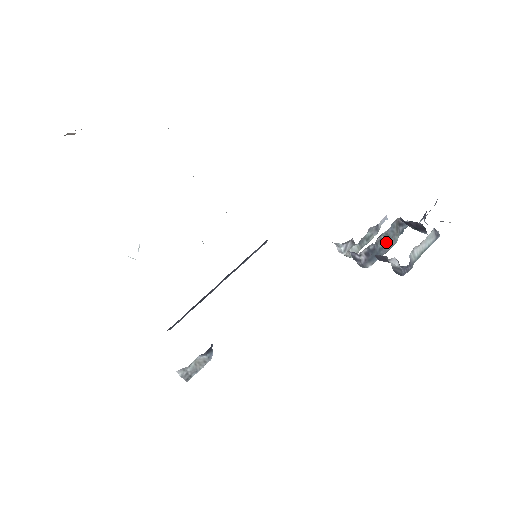
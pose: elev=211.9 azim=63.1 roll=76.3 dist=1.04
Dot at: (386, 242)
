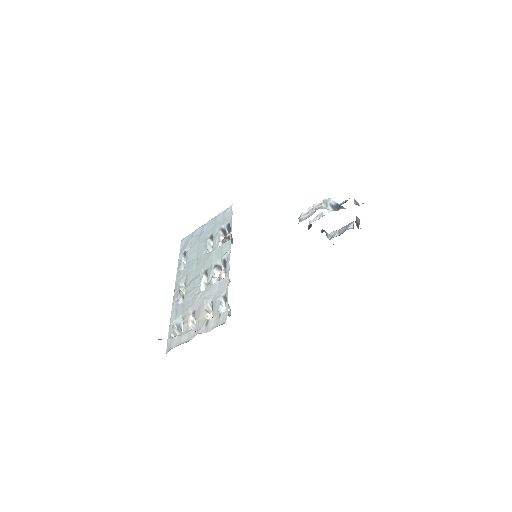
Dot at: occluded
